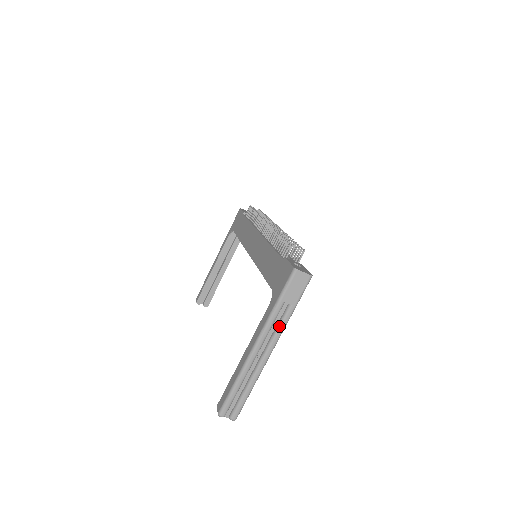
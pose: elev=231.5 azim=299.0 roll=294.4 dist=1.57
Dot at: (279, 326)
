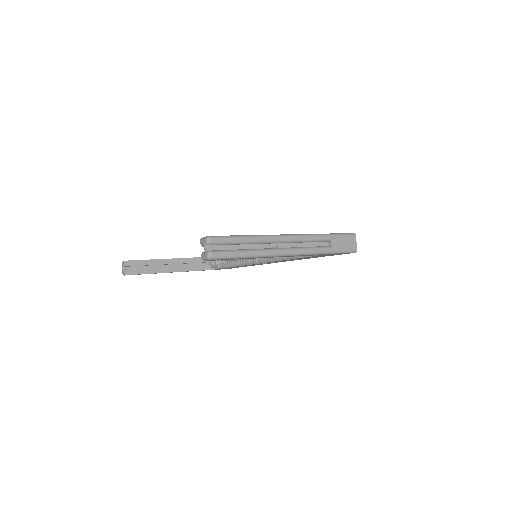
Dot at: (312, 247)
